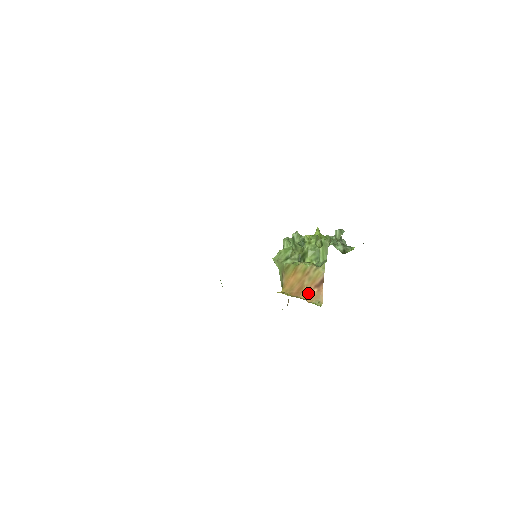
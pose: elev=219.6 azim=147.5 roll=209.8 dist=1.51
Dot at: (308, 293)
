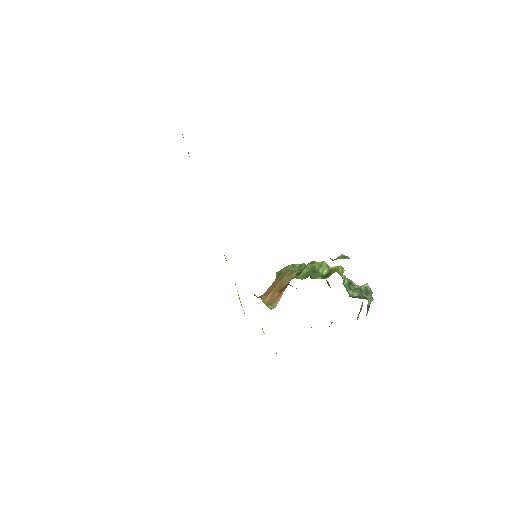
Dot at: (271, 296)
